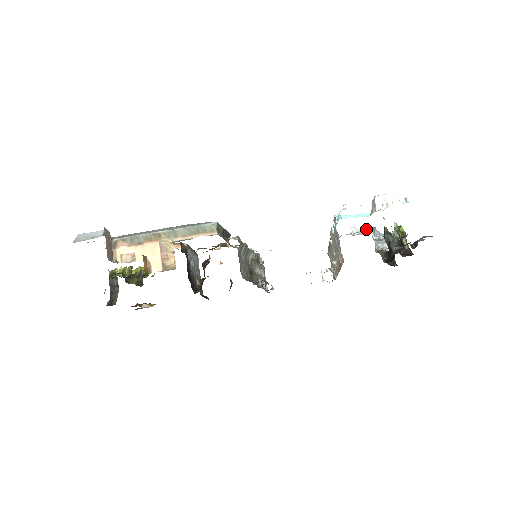
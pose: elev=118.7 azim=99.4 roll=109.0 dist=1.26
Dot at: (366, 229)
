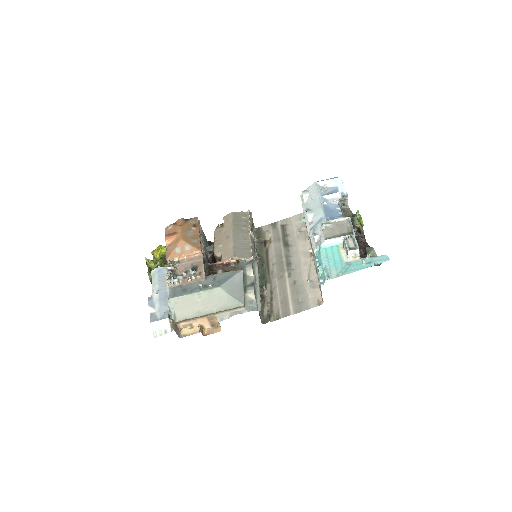
Dot at: (334, 196)
